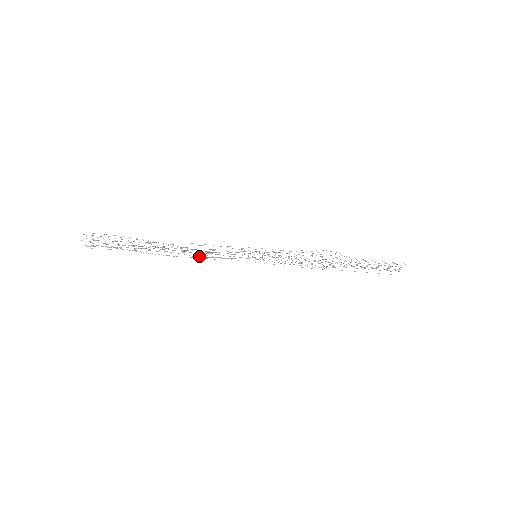
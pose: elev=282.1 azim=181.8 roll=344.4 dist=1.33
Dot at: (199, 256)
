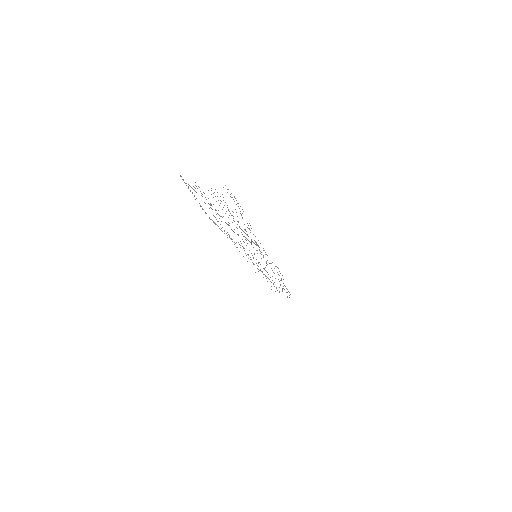
Dot at: occluded
